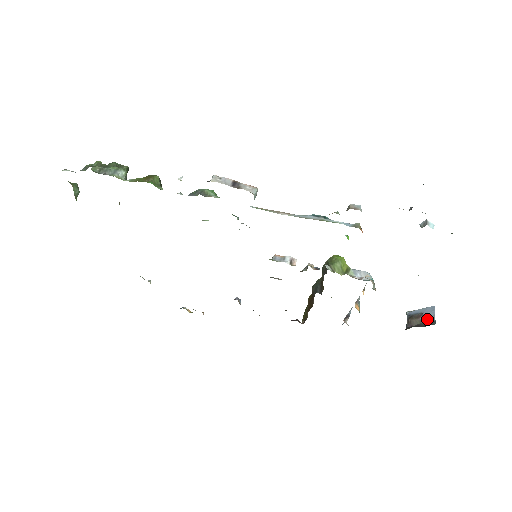
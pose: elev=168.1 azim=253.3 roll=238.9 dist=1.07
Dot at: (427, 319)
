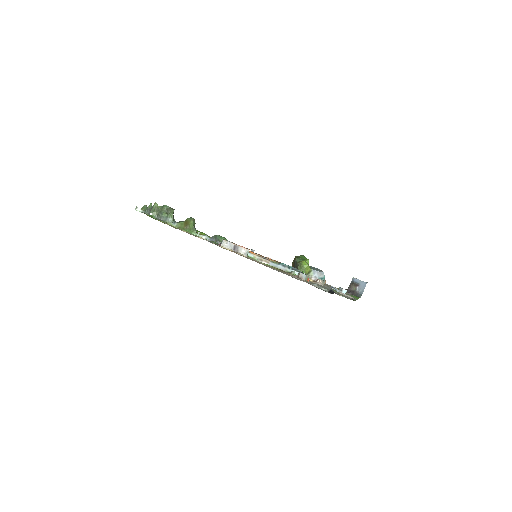
Dot at: (359, 290)
